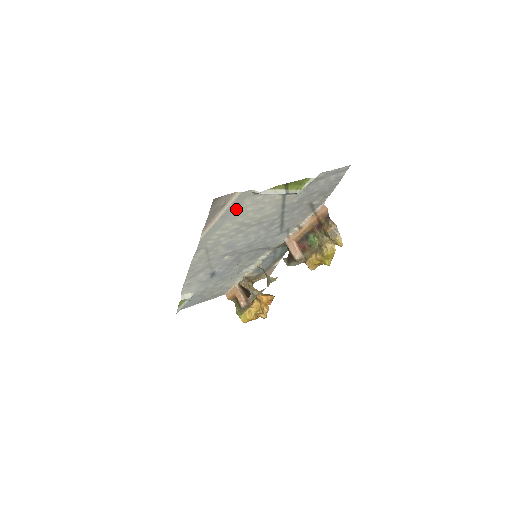
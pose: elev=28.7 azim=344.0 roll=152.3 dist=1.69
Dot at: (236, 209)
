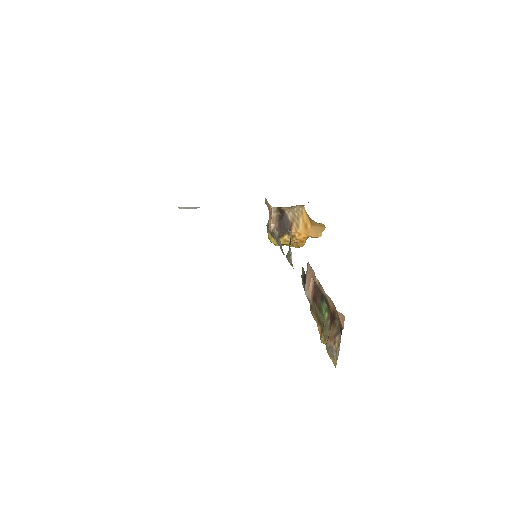
Dot at: occluded
